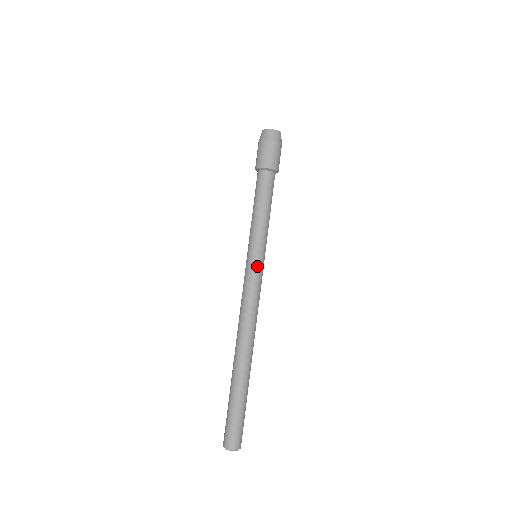
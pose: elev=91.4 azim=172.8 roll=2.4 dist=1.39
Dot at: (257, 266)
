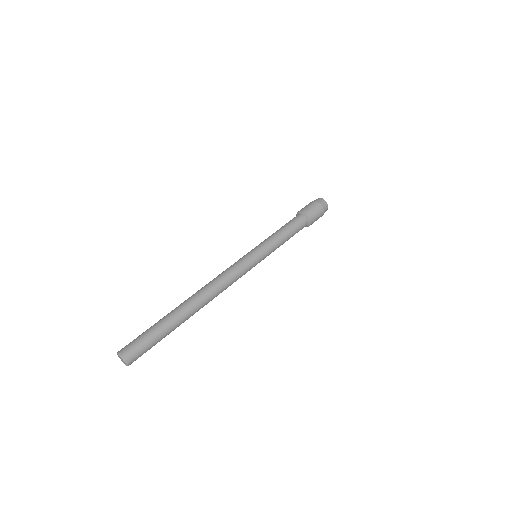
Dot at: (253, 259)
